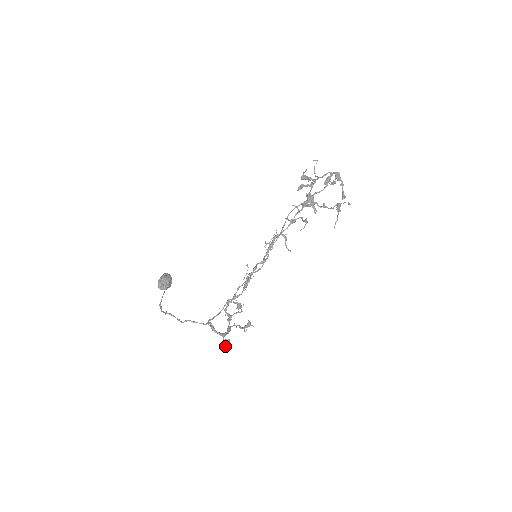
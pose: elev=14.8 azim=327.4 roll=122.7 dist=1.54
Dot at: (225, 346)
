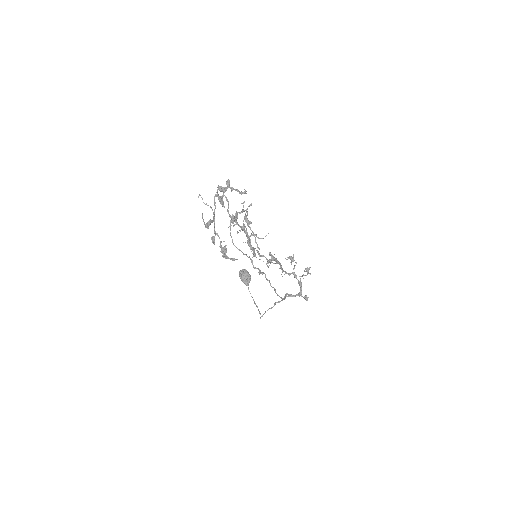
Dot at: occluded
